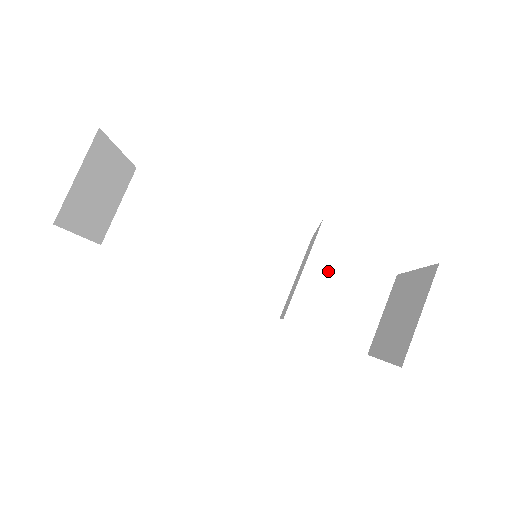
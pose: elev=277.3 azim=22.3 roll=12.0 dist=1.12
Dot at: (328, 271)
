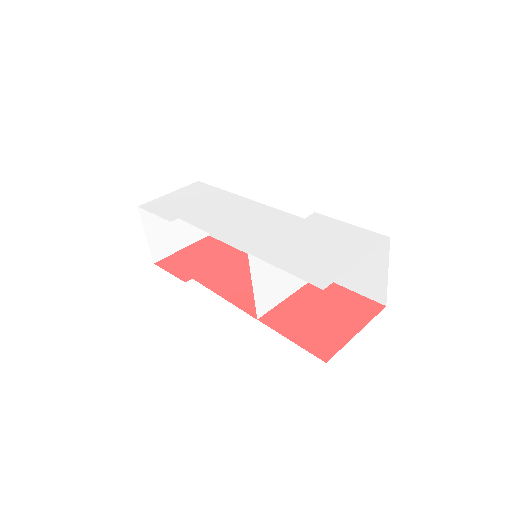
Dot at: occluded
